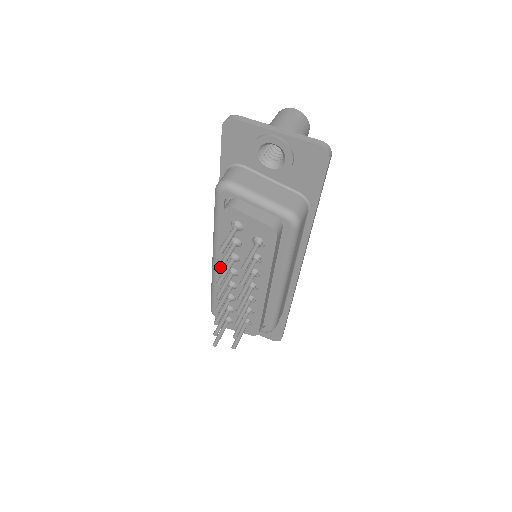
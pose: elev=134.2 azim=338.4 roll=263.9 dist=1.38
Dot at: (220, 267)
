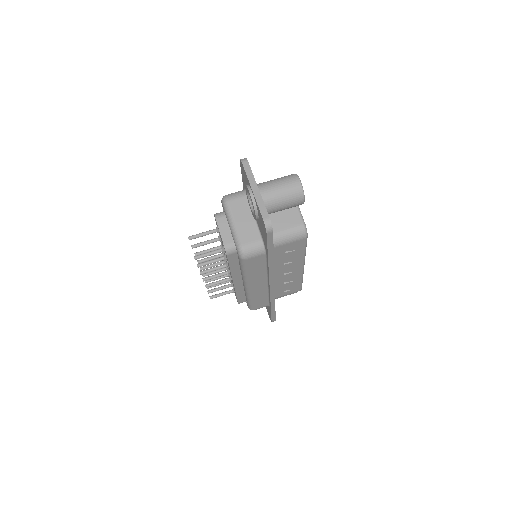
Dot at: (193, 246)
